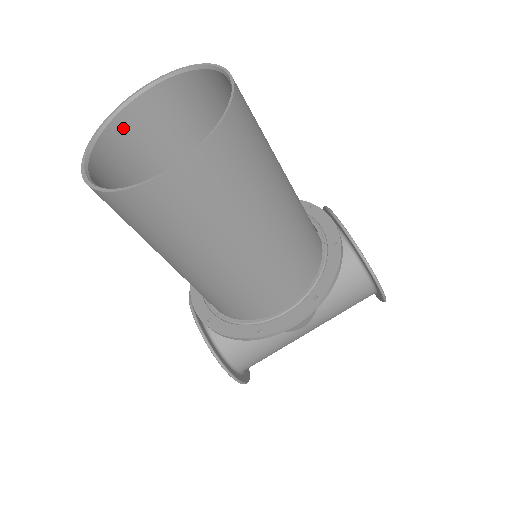
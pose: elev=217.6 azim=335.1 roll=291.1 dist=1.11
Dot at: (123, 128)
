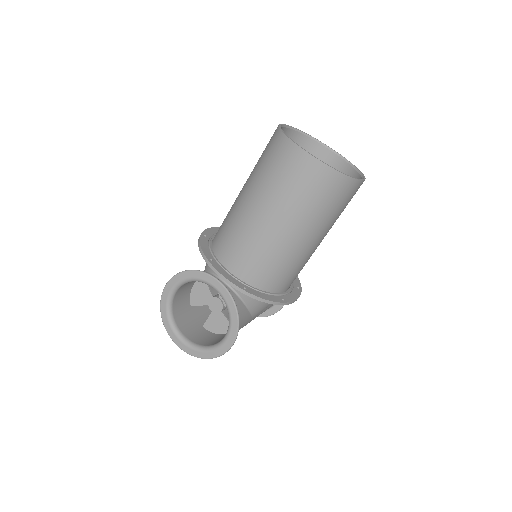
Dot at: occluded
